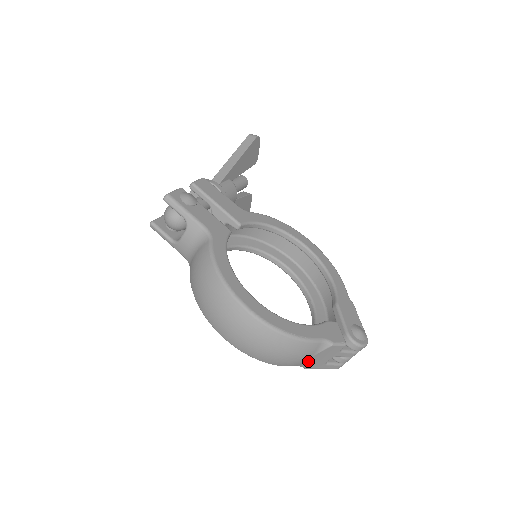
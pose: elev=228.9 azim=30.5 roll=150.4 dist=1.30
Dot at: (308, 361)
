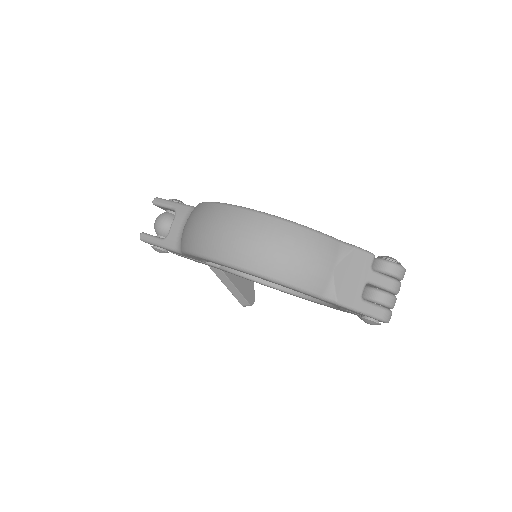
Dot at: (333, 278)
